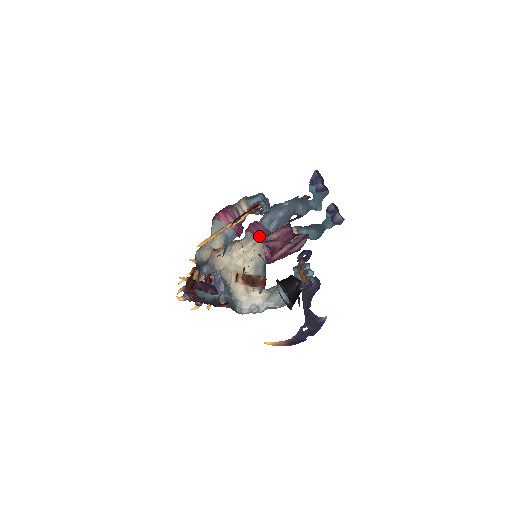
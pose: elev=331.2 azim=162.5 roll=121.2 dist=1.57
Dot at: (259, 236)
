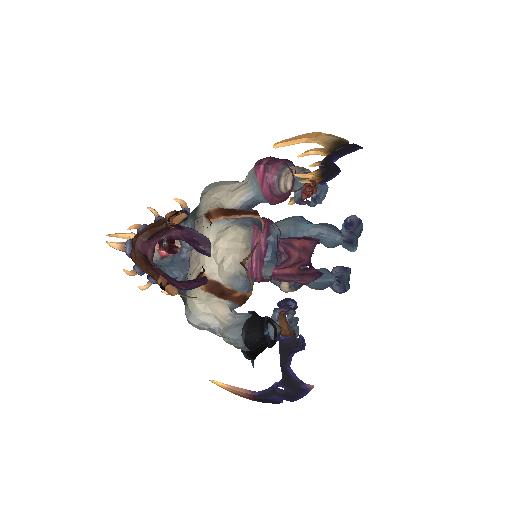
Dot at: (252, 246)
